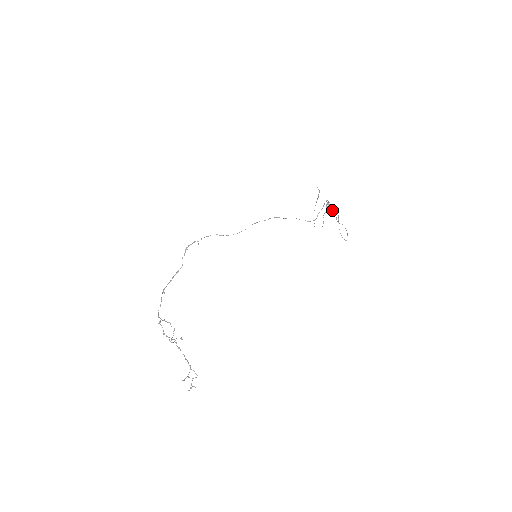
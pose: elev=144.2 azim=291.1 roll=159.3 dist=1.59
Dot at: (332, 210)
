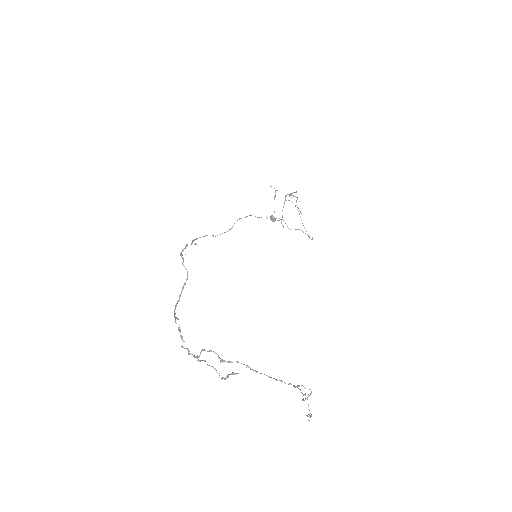
Dot at: occluded
